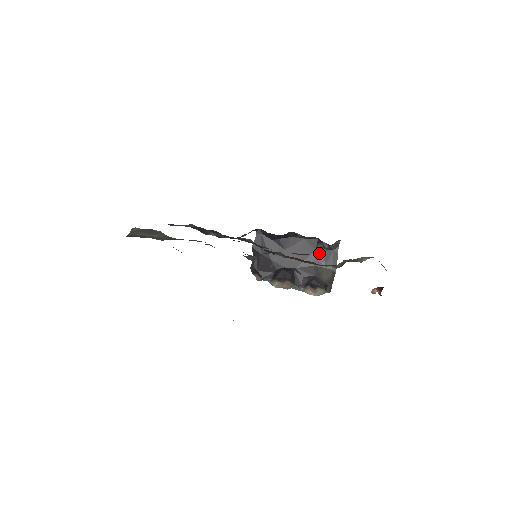
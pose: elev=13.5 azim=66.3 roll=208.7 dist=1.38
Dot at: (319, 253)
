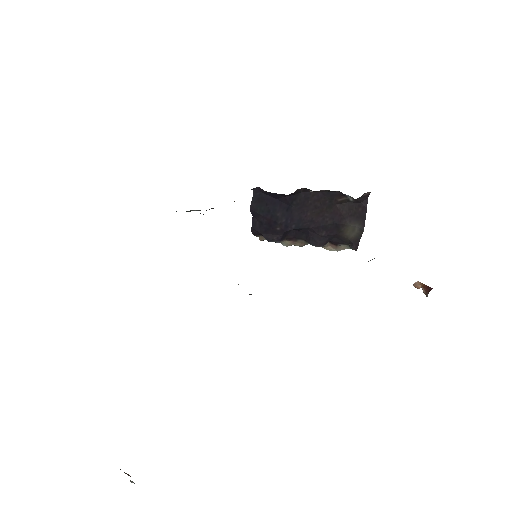
Dot at: (341, 207)
